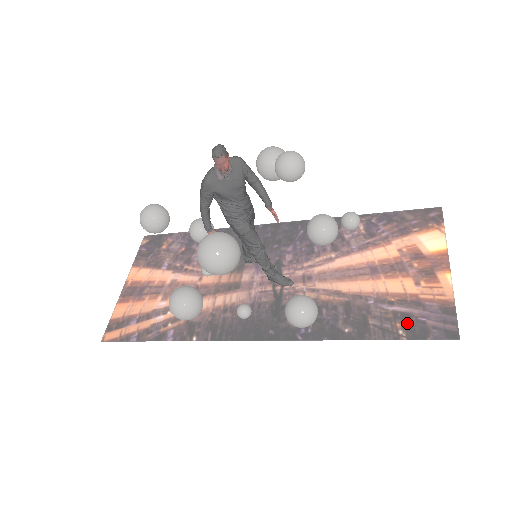
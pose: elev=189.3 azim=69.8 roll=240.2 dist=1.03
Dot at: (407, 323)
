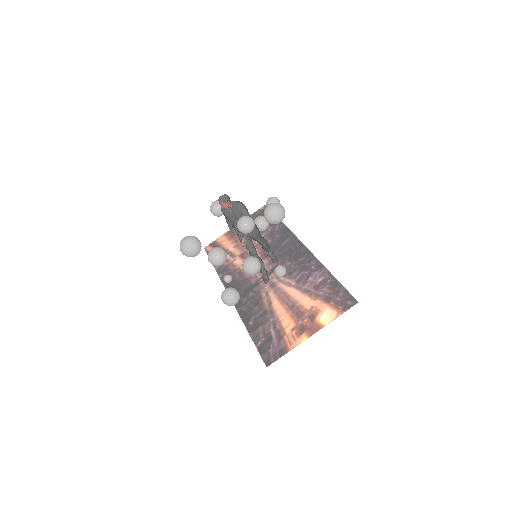
Dot at: (266, 342)
